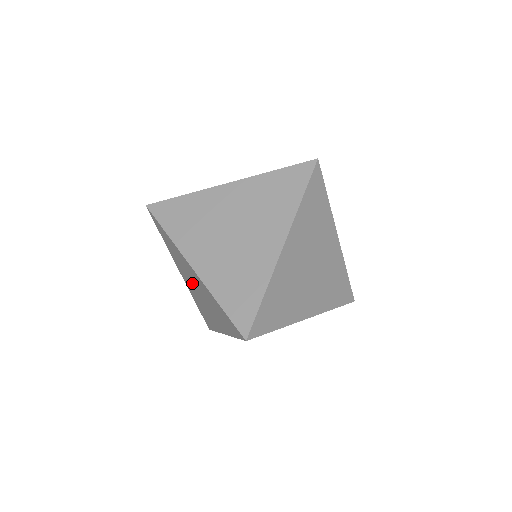
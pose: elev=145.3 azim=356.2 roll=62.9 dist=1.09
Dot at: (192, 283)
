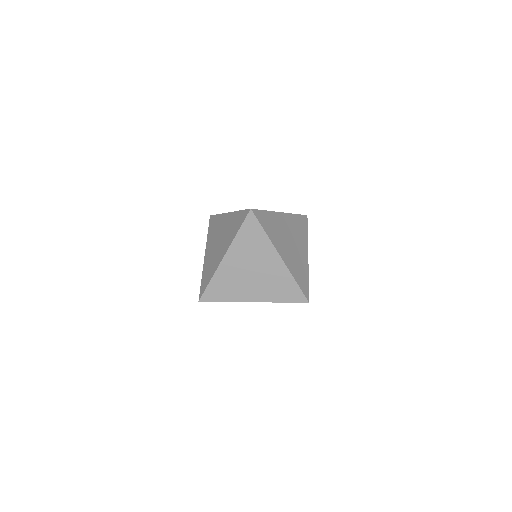
Dot at: (249, 266)
